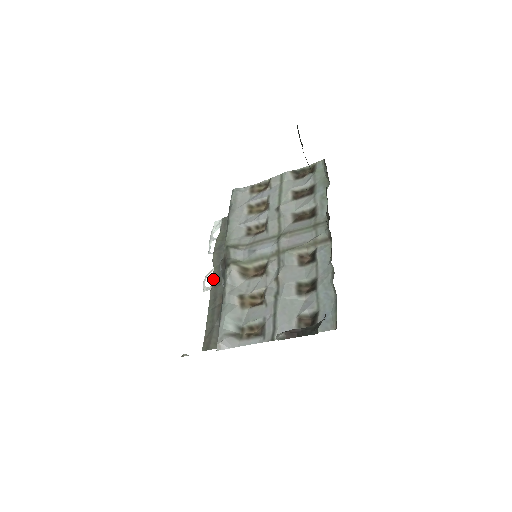
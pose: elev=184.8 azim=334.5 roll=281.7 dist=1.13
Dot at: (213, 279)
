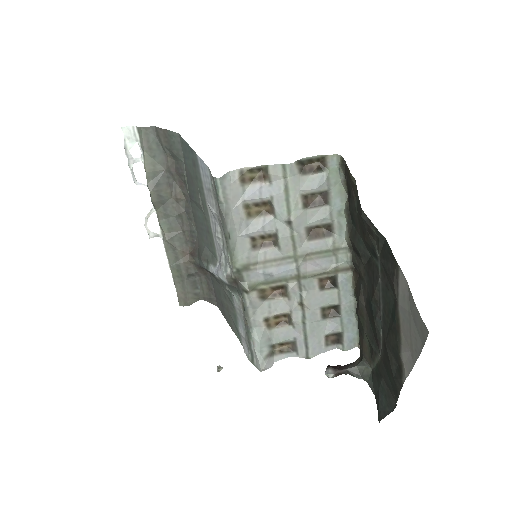
Dot at: (162, 226)
